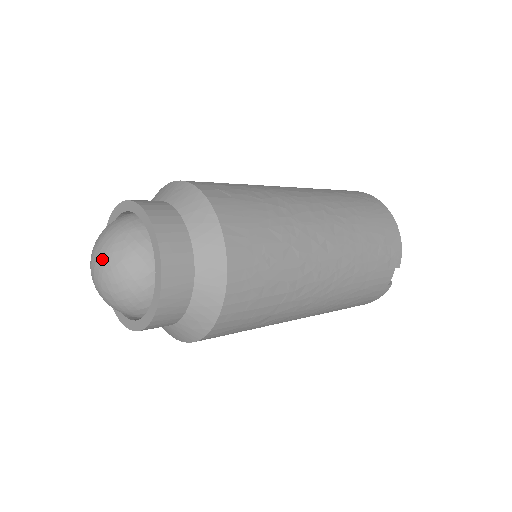
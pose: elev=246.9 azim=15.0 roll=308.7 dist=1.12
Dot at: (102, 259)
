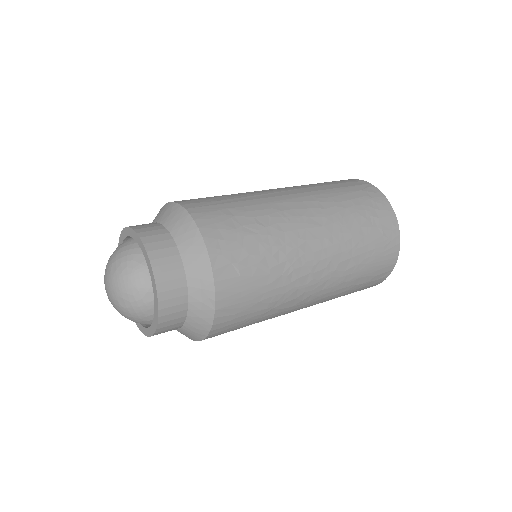
Dot at: (113, 294)
